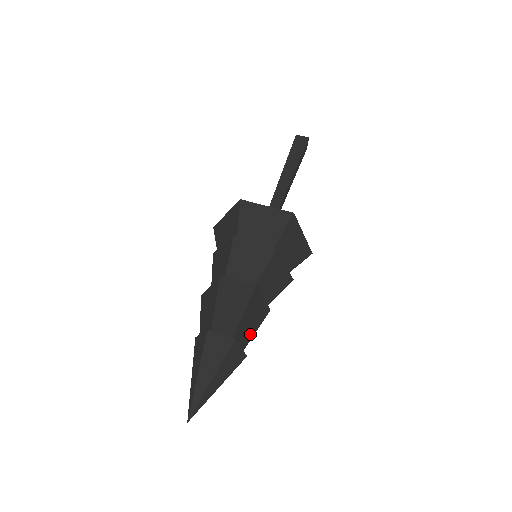
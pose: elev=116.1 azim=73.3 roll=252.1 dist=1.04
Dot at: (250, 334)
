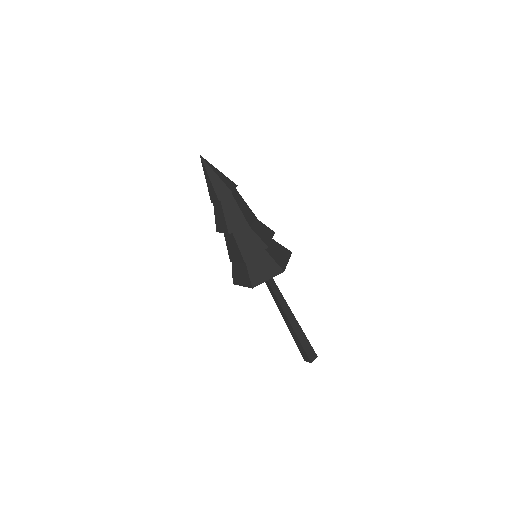
Dot at: (239, 204)
